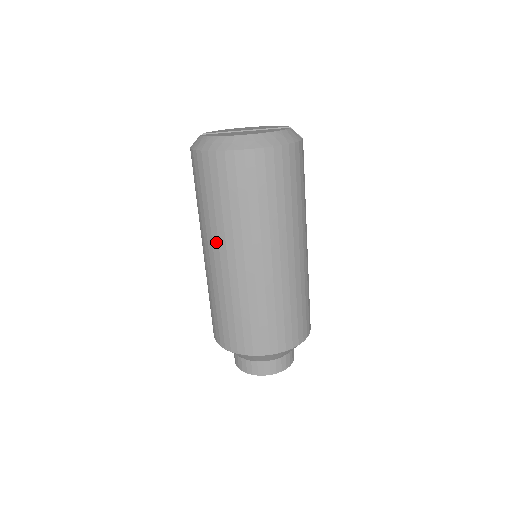
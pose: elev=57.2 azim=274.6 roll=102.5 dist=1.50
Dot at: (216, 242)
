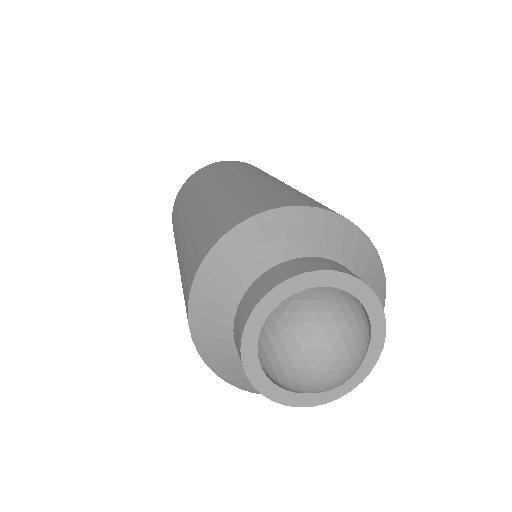
Dot at: (183, 214)
